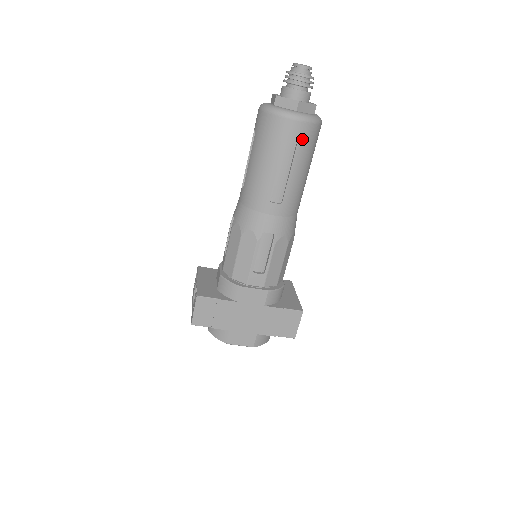
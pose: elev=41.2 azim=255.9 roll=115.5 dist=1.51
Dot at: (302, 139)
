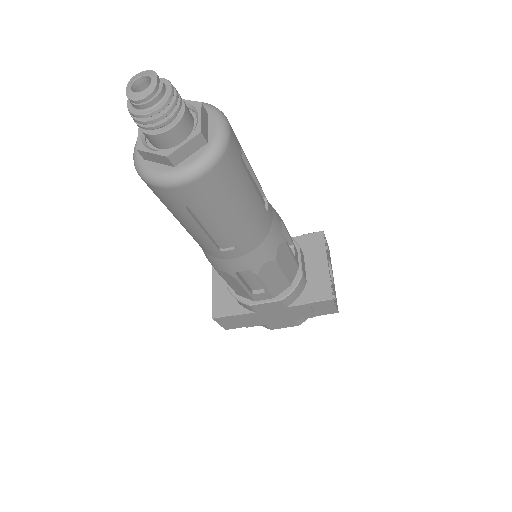
Dot at: (207, 195)
